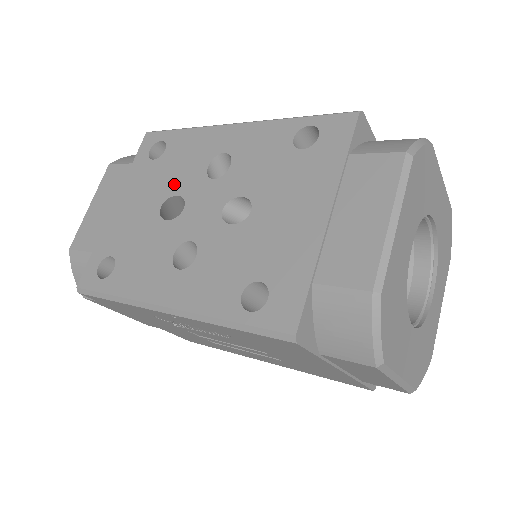
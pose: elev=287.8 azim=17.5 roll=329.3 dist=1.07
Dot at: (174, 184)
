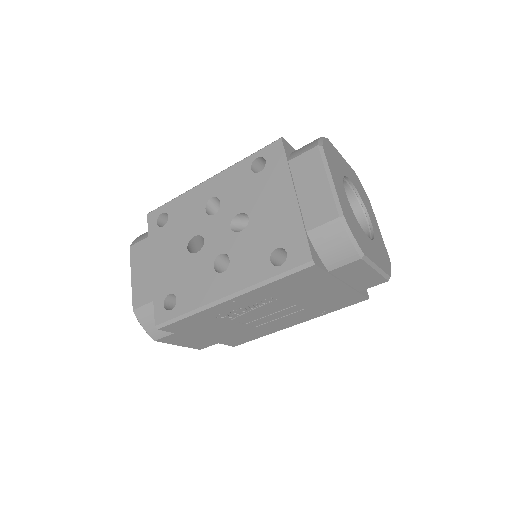
Dot at: (188, 231)
